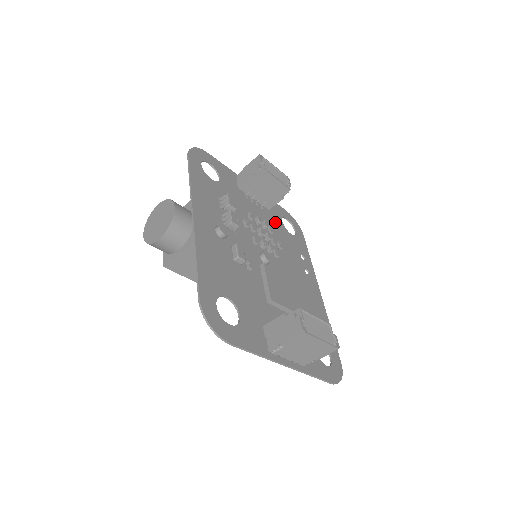
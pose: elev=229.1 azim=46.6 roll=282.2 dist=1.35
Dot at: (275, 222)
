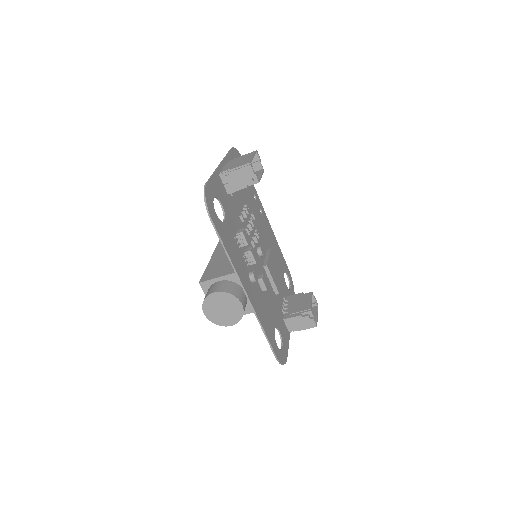
Dot at: occluded
